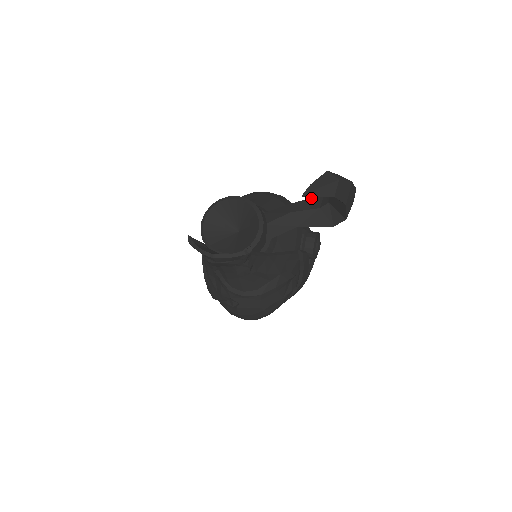
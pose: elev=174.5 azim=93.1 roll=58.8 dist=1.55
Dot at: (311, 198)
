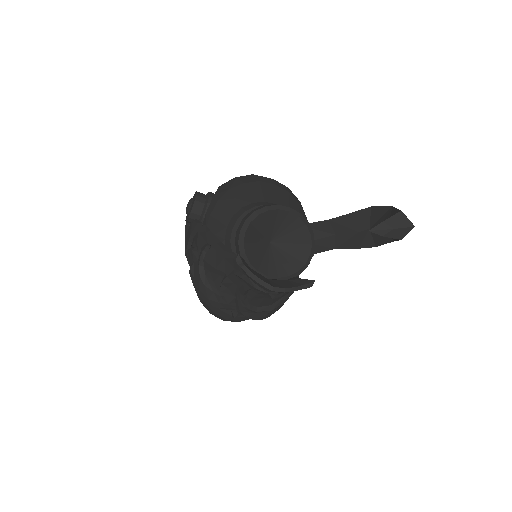
Dot at: (345, 215)
